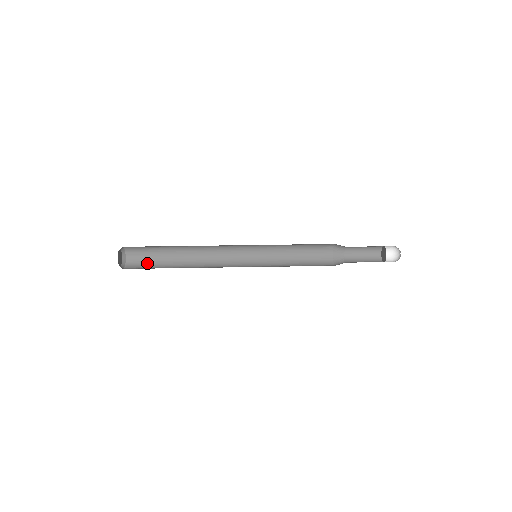
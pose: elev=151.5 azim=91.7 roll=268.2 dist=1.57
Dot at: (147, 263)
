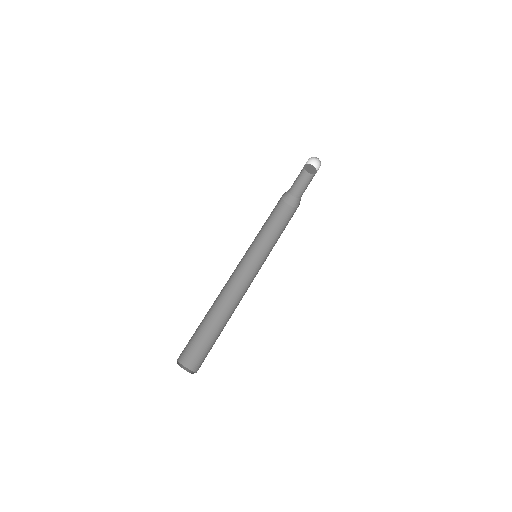
Dot at: (193, 344)
